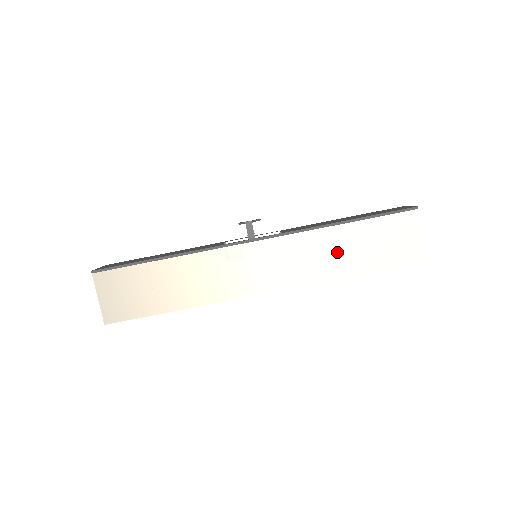
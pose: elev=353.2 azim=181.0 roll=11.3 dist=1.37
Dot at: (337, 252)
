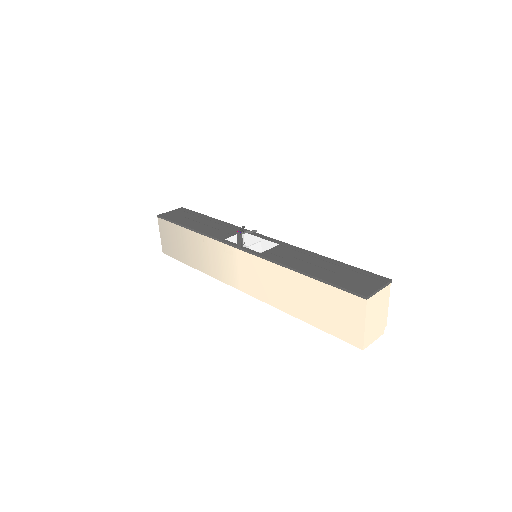
Dot at: (294, 294)
